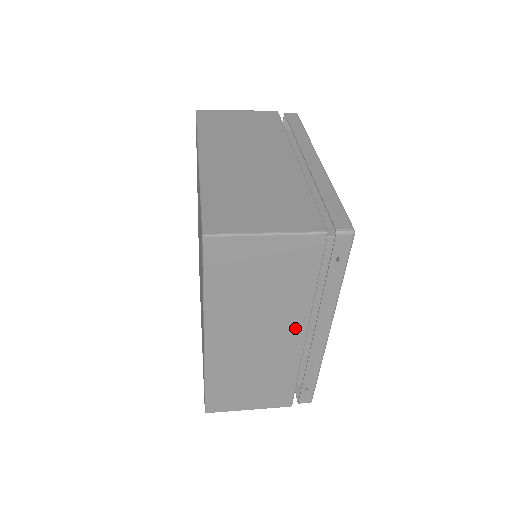
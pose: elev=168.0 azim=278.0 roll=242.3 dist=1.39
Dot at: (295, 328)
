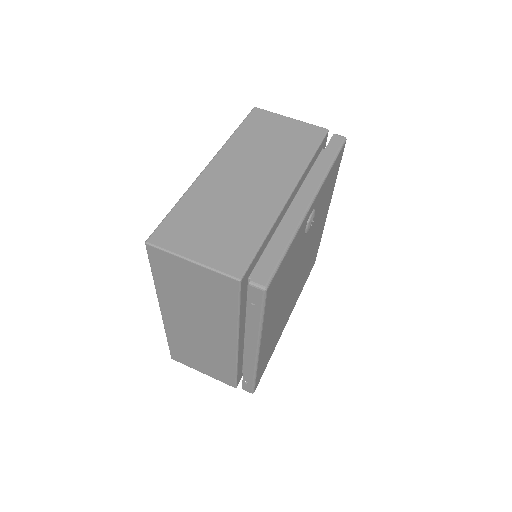
Dot at: (227, 336)
